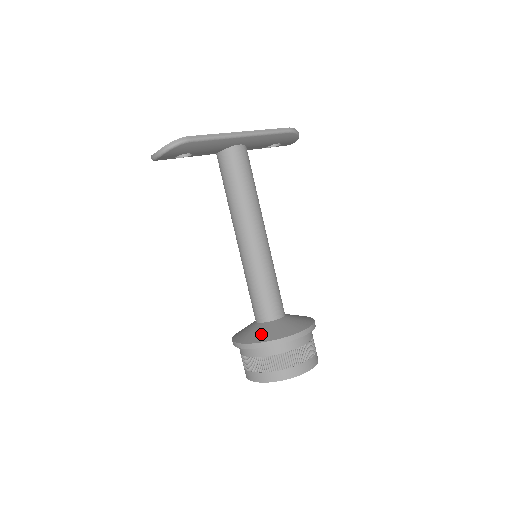
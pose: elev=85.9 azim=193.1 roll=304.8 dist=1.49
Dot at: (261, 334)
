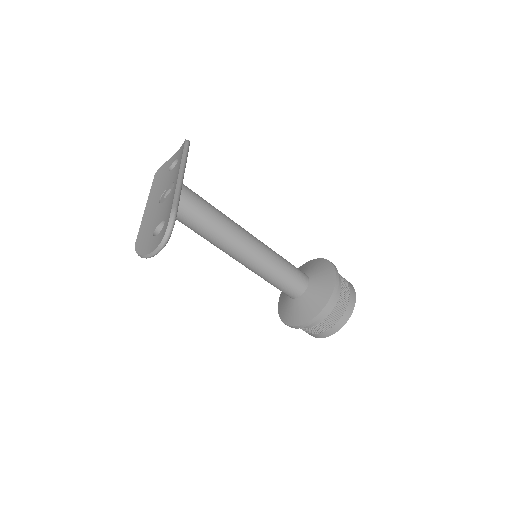
Dot at: (318, 298)
